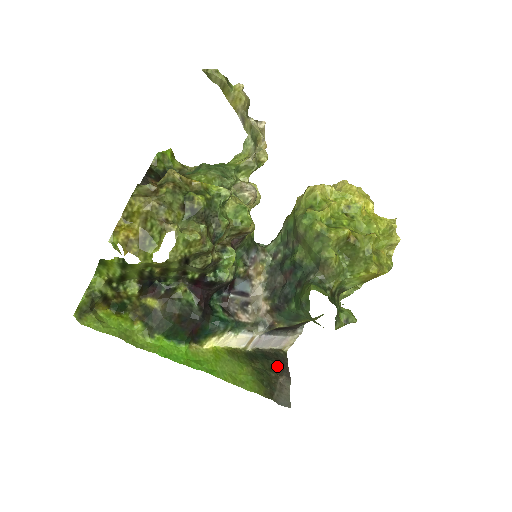
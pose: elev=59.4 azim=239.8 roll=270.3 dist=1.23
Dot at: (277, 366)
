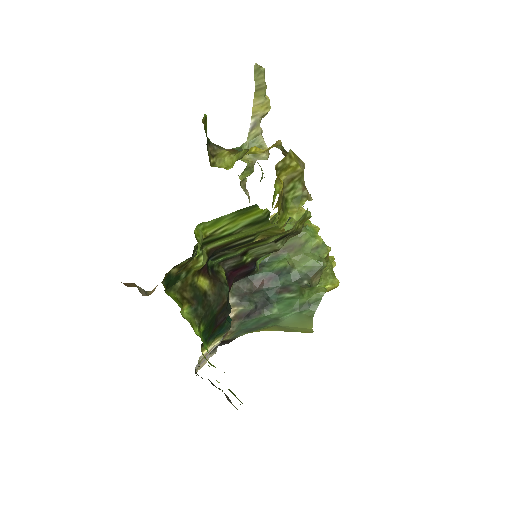
Dot at: (214, 385)
